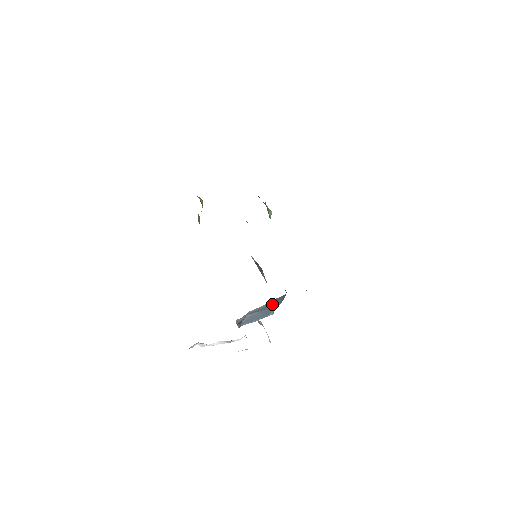
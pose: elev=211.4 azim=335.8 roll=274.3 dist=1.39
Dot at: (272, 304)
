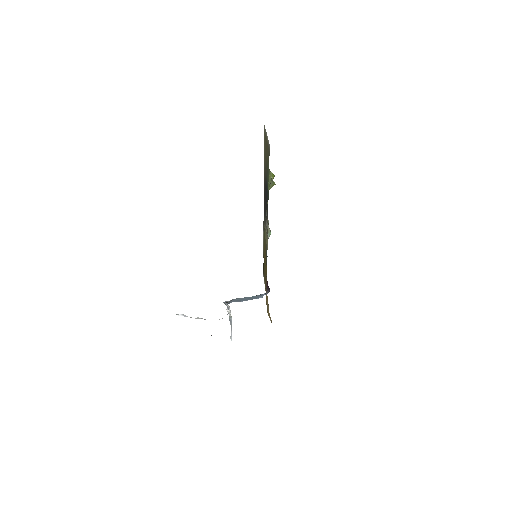
Dot at: occluded
